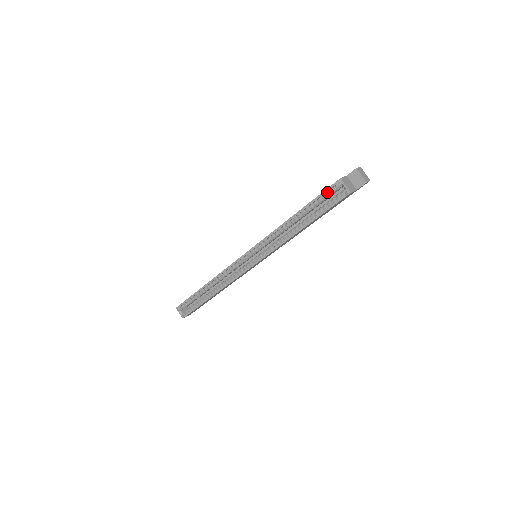
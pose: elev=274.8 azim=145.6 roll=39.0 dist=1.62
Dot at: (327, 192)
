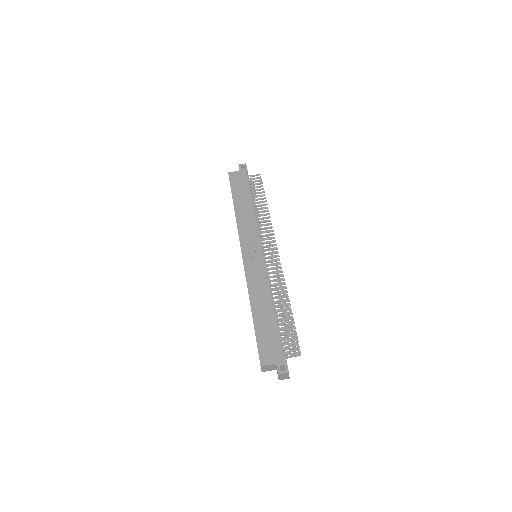
Dot at: (264, 346)
